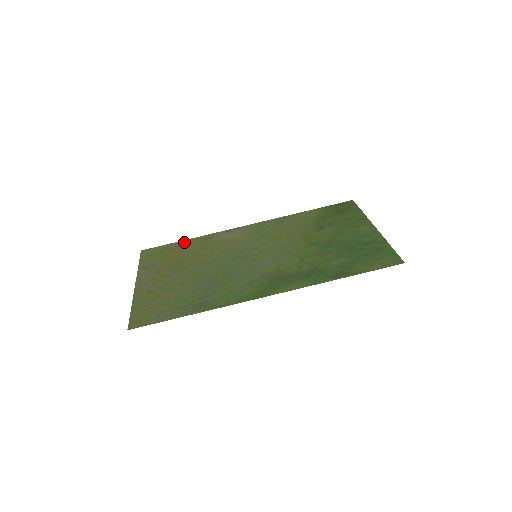
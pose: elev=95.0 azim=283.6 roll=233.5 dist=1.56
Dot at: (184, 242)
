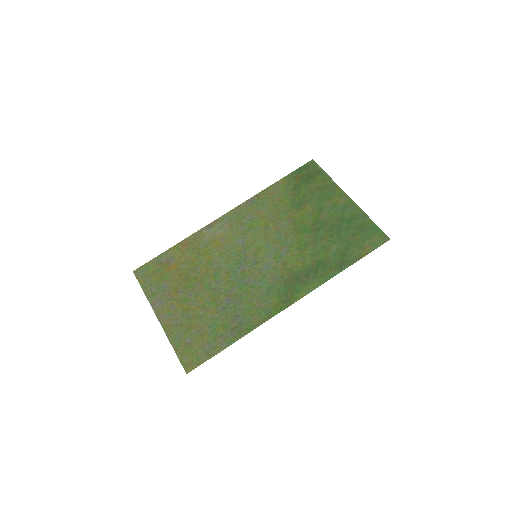
Dot at: (172, 251)
